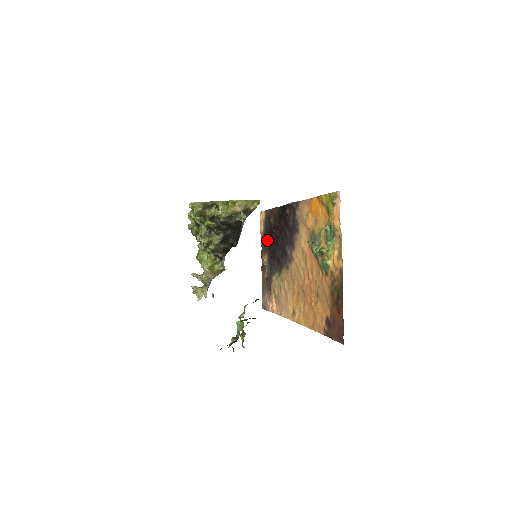
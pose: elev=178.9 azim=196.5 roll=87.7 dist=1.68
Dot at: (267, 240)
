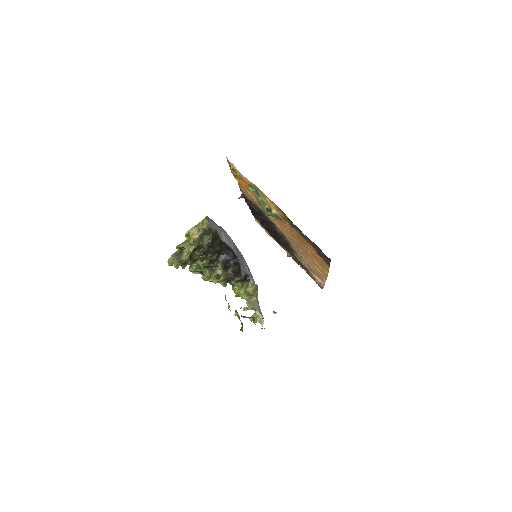
Dot at: occluded
